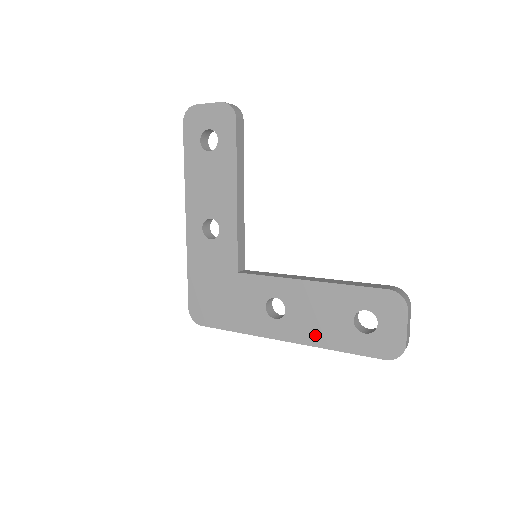
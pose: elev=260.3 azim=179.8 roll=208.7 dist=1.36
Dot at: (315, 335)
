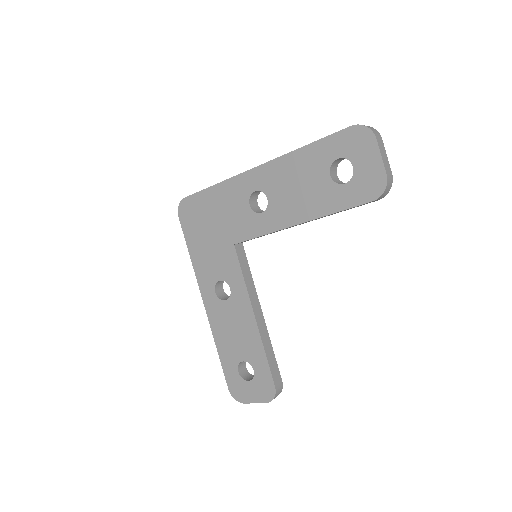
Dot at: (220, 331)
